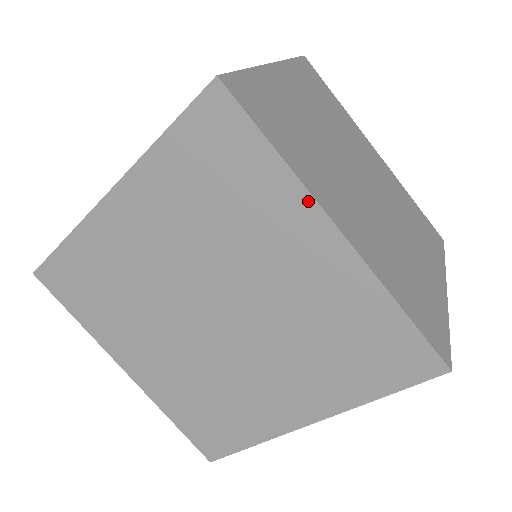
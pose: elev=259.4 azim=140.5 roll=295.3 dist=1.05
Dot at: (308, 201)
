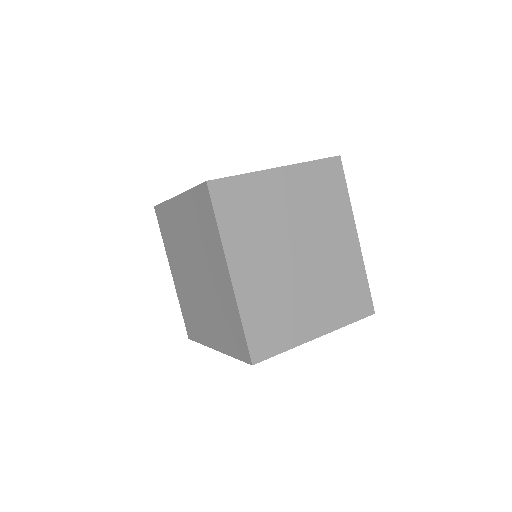
Dot at: (223, 253)
